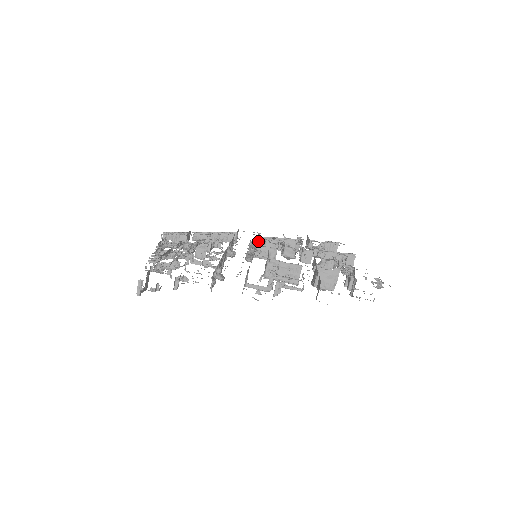
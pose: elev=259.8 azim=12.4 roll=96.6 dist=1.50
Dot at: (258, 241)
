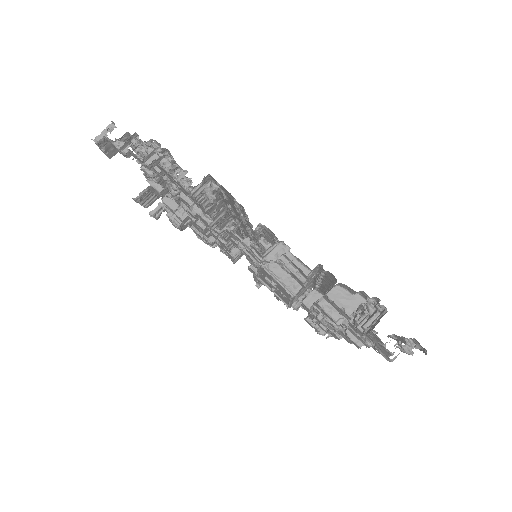
Dot at: occluded
